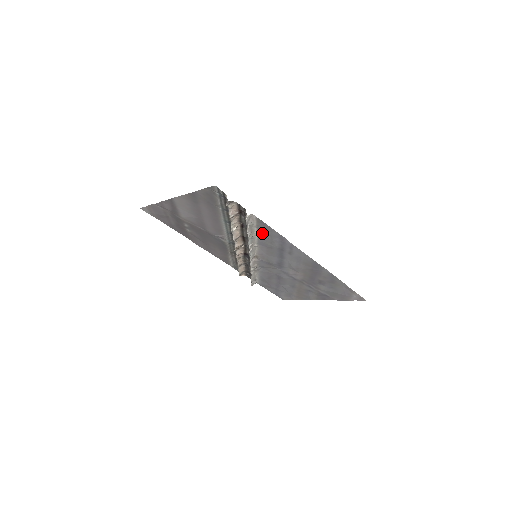
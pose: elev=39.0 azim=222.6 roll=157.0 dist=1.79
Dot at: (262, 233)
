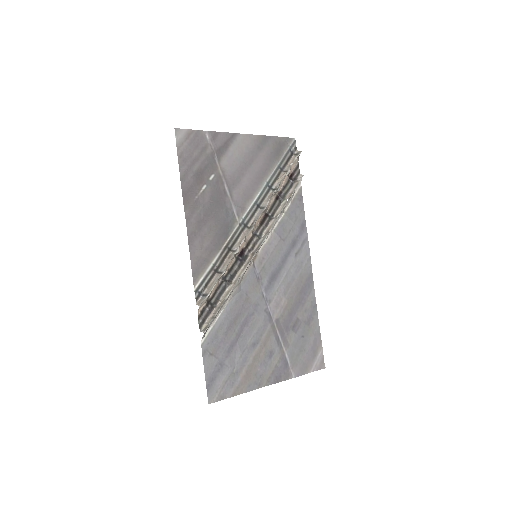
Dot at: (291, 212)
